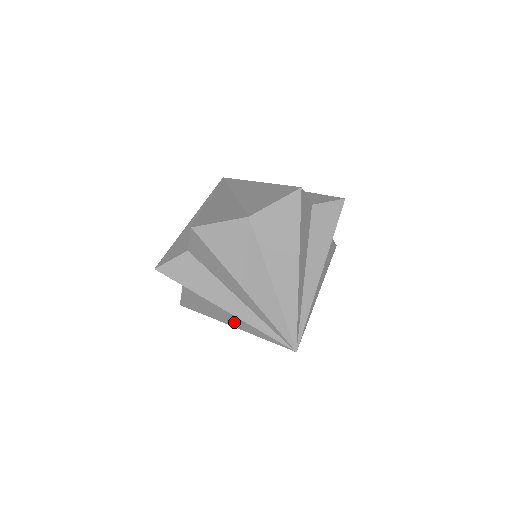
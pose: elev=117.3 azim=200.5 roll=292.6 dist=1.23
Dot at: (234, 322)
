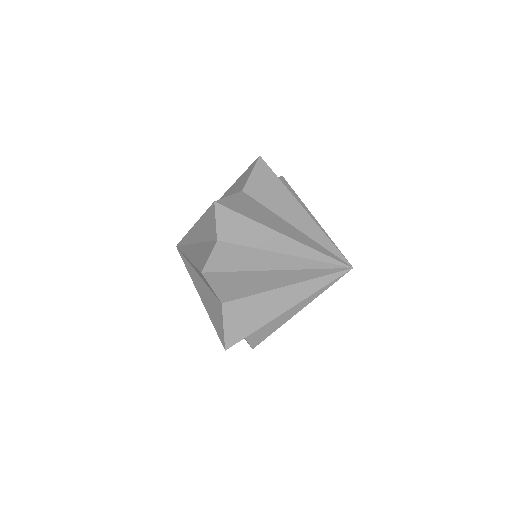
Dot at: (288, 300)
